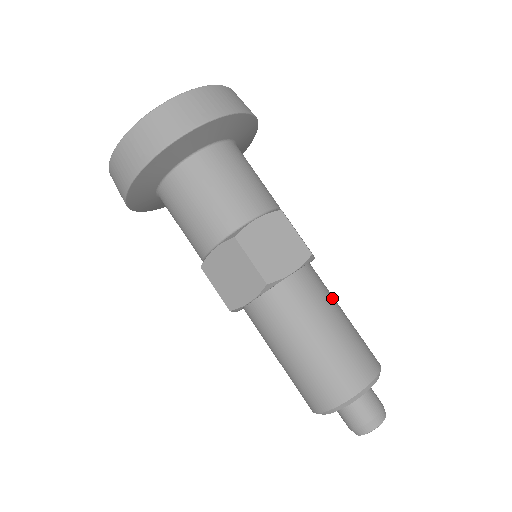
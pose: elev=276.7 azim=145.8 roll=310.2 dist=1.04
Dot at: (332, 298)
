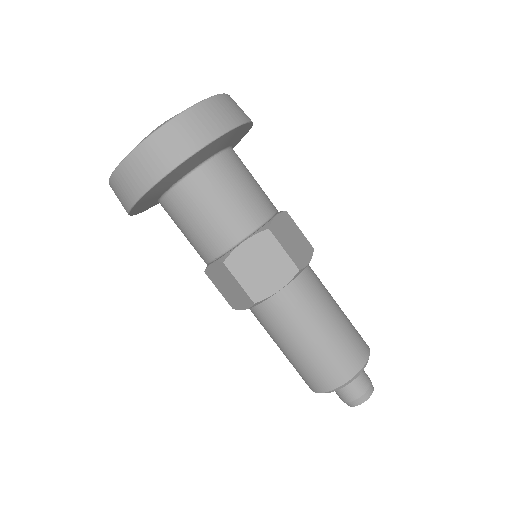
Dot at: occluded
